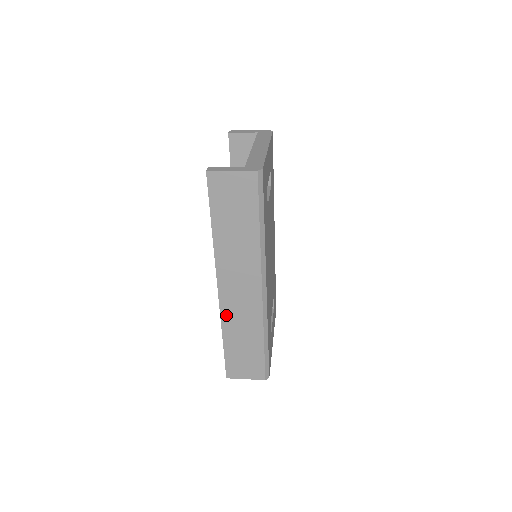
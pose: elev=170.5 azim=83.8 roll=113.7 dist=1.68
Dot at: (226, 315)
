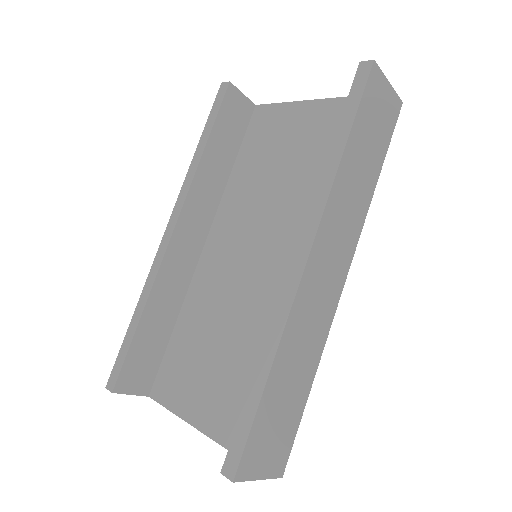
Dot at: (295, 317)
